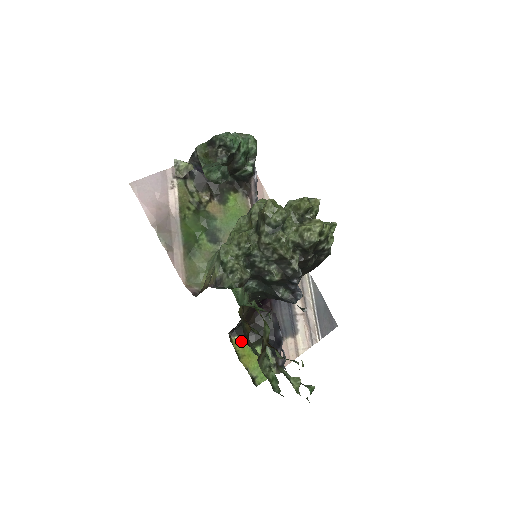
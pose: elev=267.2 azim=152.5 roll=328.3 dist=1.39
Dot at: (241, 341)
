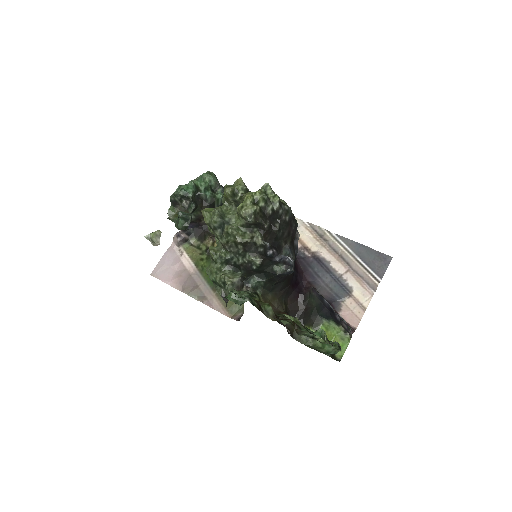
Dot at: occluded
